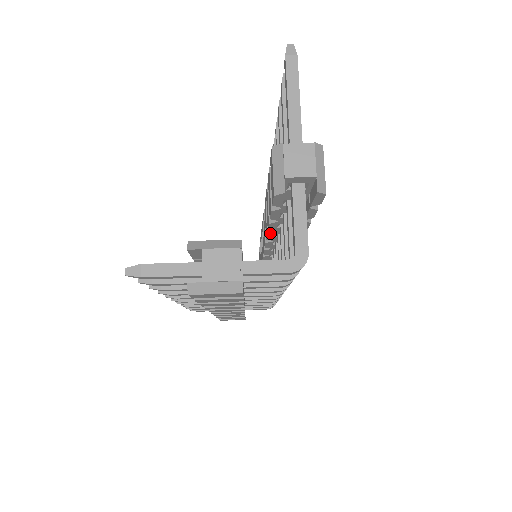
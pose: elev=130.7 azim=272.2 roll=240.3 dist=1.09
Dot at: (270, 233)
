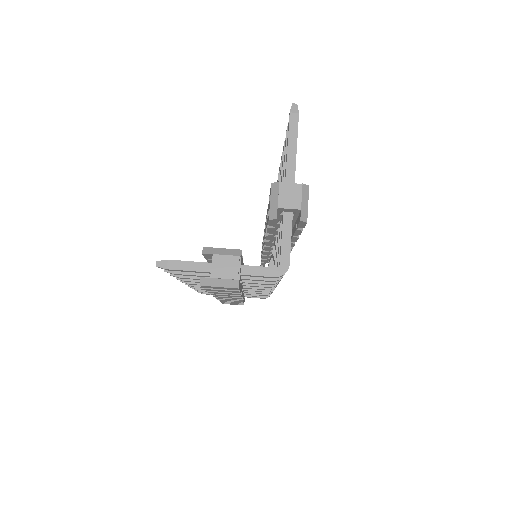
Dot at: (267, 241)
